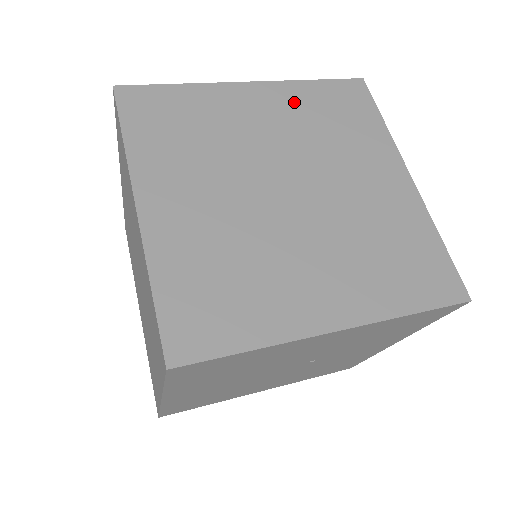
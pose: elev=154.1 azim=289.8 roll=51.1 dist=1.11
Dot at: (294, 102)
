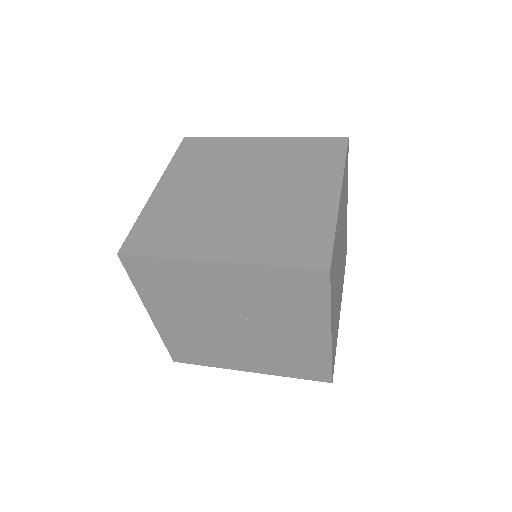
Dot at: (284, 148)
